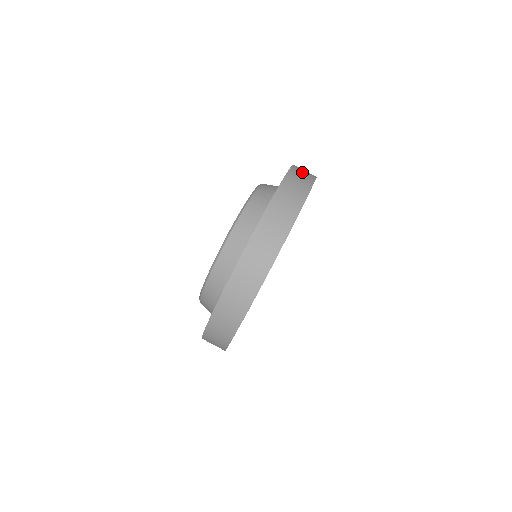
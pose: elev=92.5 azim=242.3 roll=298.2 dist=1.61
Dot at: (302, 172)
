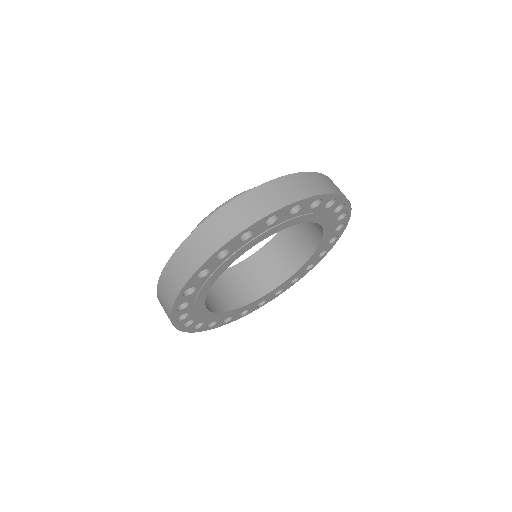
Dot at: occluded
